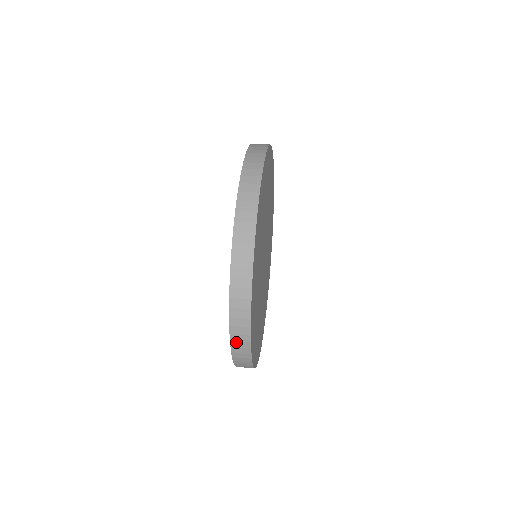
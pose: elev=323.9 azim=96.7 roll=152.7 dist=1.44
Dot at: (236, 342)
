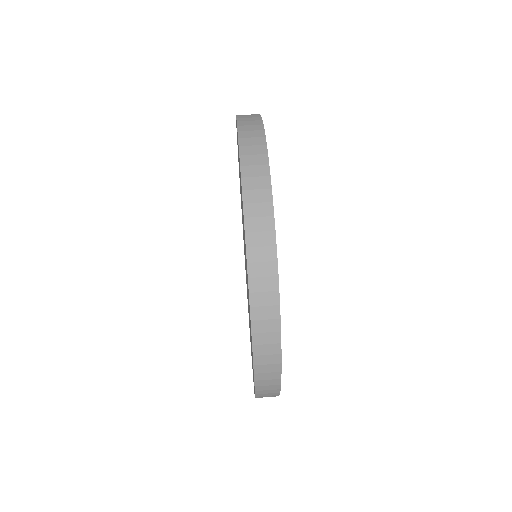
Dot at: (260, 334)
